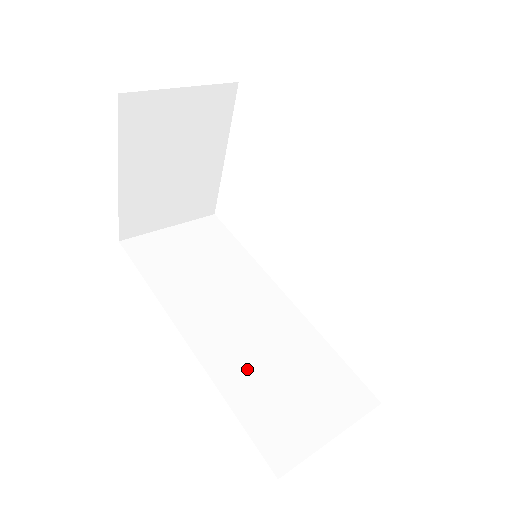
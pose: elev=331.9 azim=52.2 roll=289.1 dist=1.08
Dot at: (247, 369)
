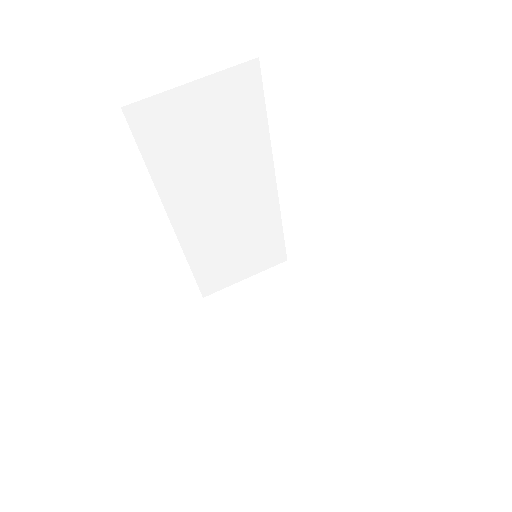
Dot at: (212, 245)
